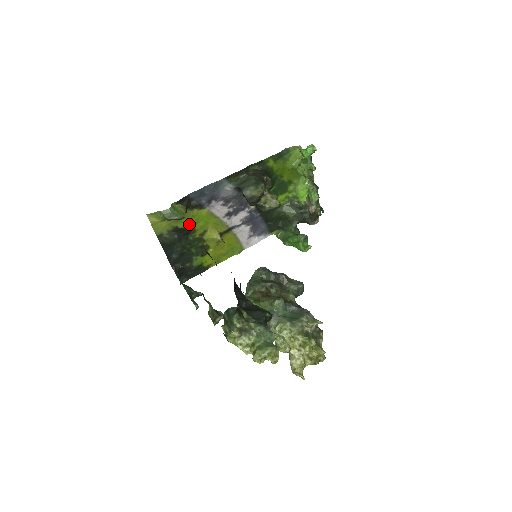
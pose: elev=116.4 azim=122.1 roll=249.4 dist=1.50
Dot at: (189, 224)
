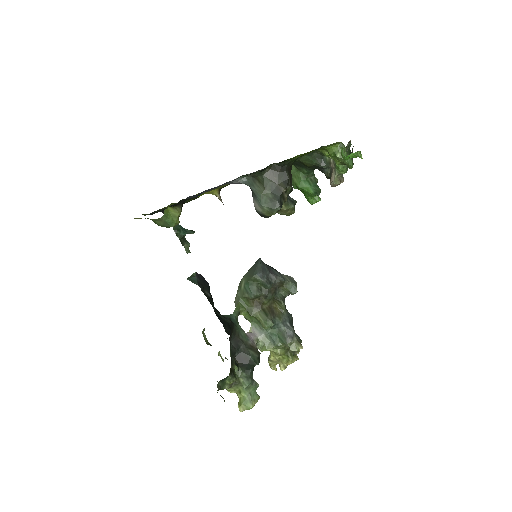
Dot at: occluded
